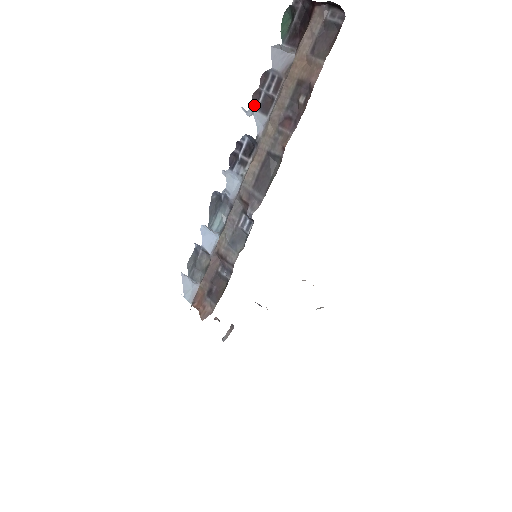
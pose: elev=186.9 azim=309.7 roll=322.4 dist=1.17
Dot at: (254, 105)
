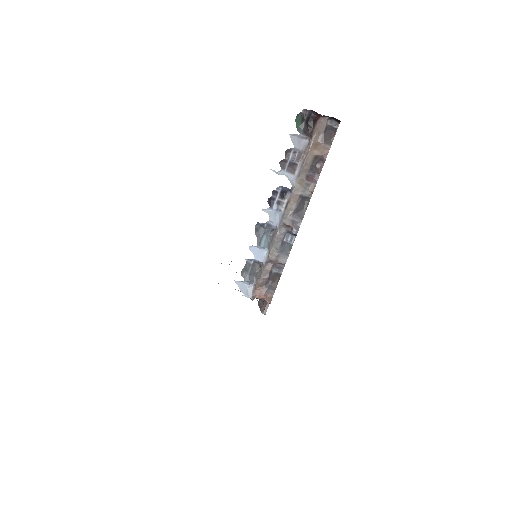
Dot at: (283, 168)
